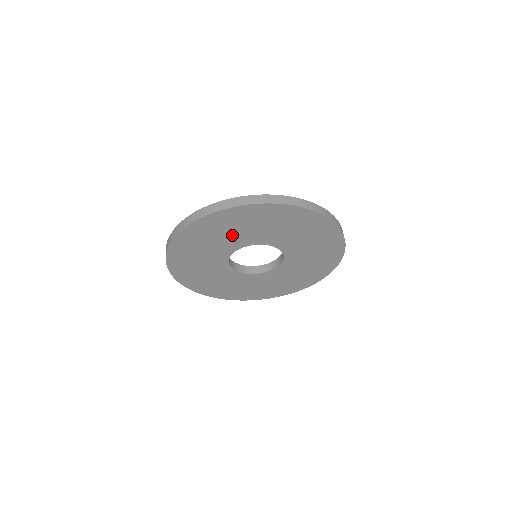
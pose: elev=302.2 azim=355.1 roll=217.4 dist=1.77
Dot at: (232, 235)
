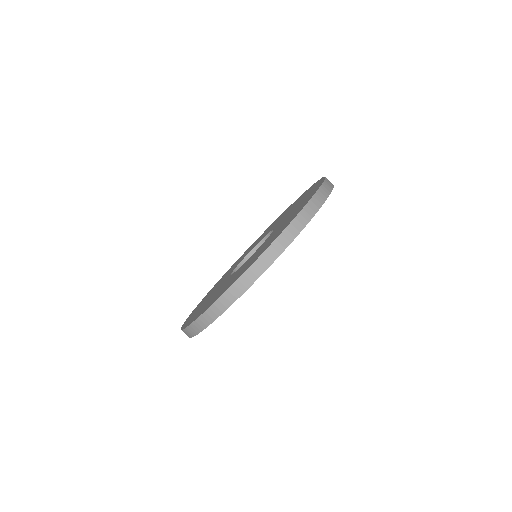
Dot at: occluded
